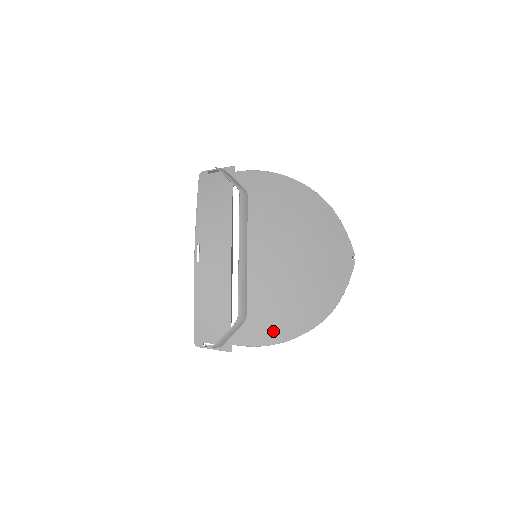
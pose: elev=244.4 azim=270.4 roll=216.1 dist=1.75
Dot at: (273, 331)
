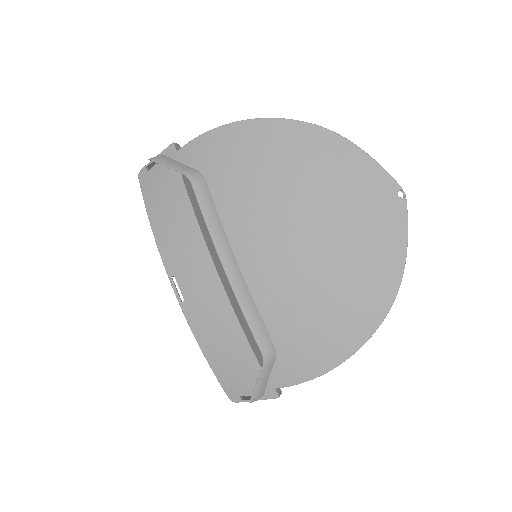
Dot at: (320, 354)
